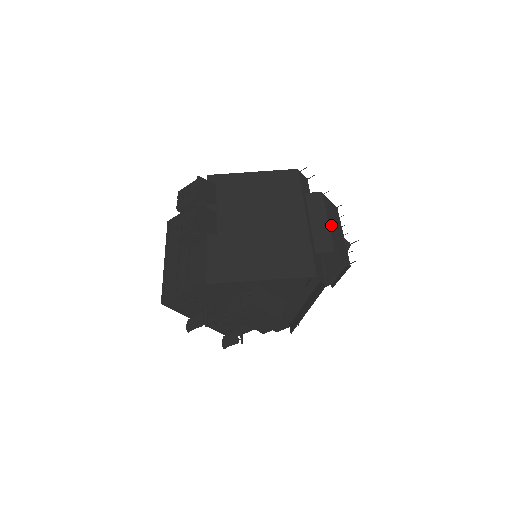
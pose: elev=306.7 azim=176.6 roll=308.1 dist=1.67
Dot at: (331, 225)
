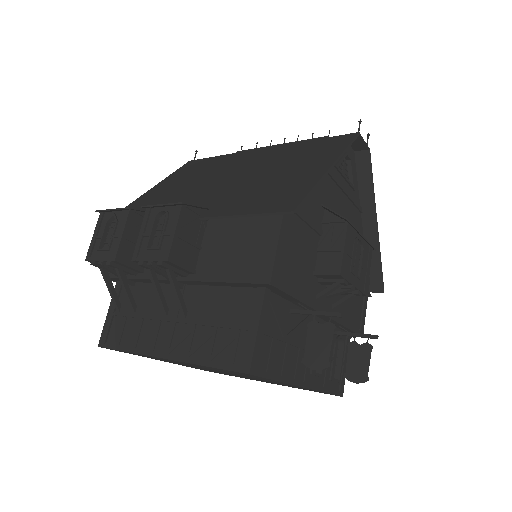
Dot at: occluded
